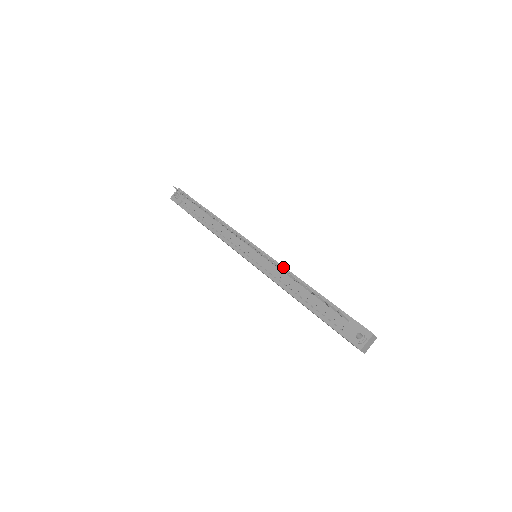
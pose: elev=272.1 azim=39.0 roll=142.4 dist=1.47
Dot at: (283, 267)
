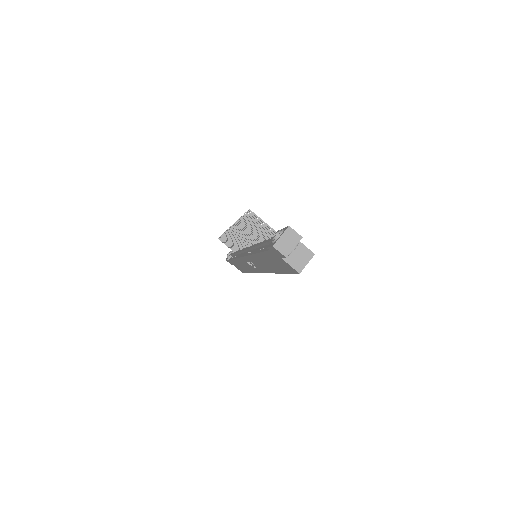
Dot at: occluded
